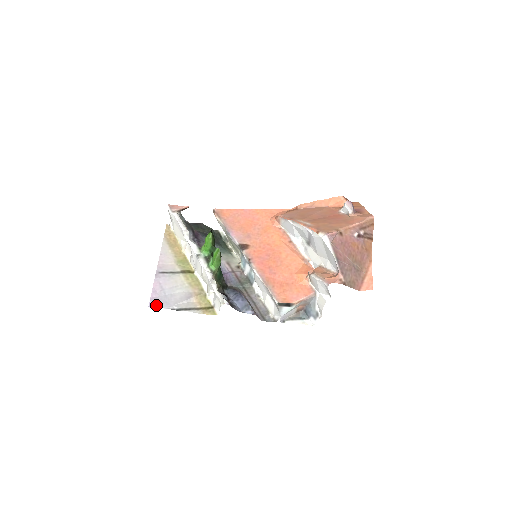
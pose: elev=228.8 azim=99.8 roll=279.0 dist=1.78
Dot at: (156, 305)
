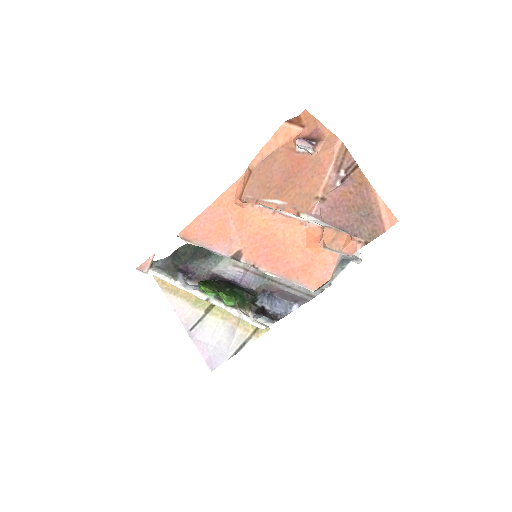
Dot at: (215, 365)
